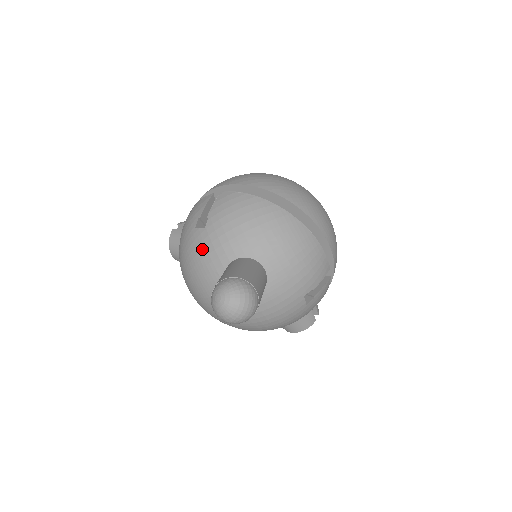
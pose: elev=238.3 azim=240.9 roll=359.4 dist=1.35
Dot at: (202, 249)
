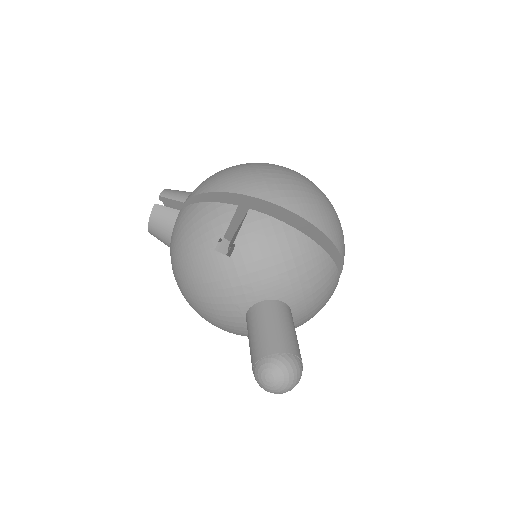
Dot at: (224, 279)
